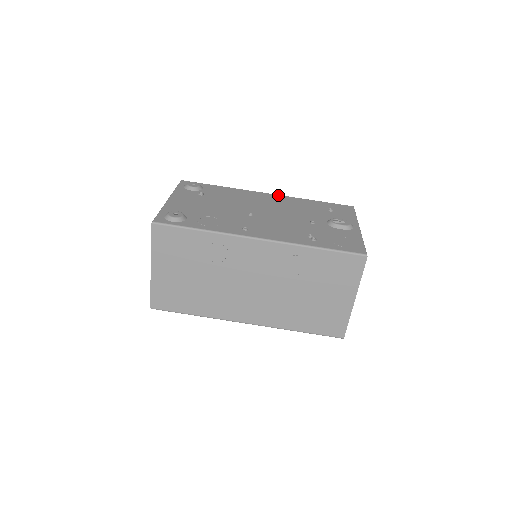
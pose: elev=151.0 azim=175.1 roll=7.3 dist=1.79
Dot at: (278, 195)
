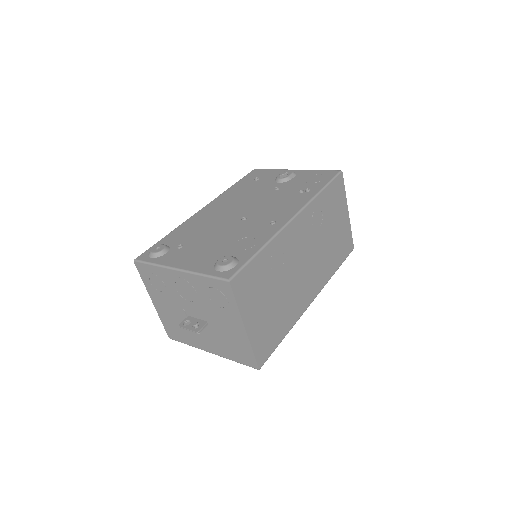
Dot at: (211, 202)
